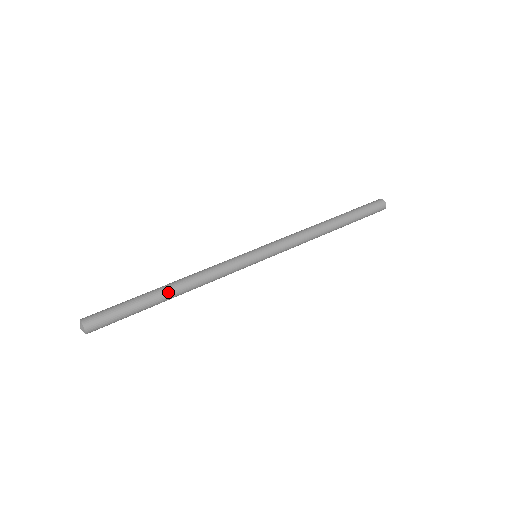
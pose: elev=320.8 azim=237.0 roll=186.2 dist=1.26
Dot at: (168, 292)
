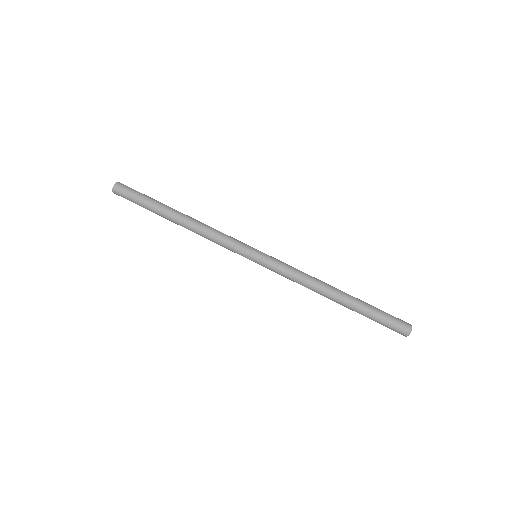
Dot at: (173, 221)
